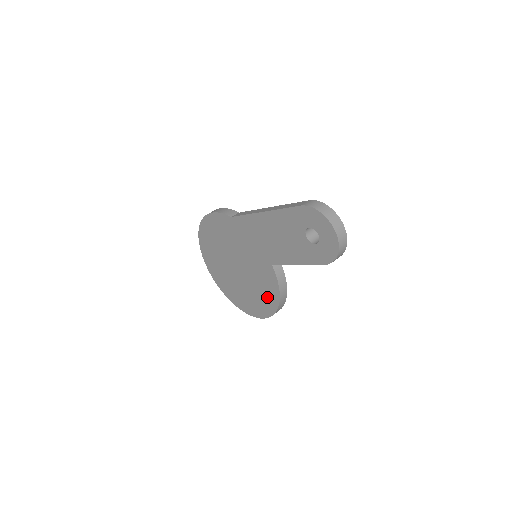
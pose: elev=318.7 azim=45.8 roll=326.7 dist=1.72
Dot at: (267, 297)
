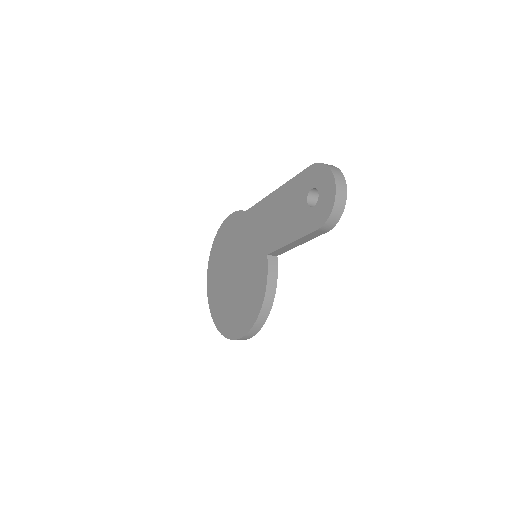
Dot at: (252, 303)
